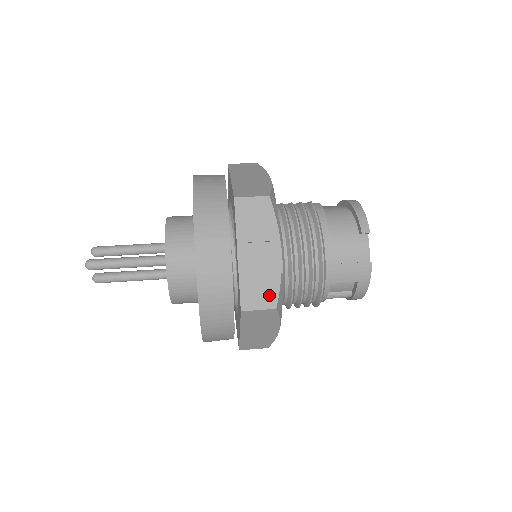
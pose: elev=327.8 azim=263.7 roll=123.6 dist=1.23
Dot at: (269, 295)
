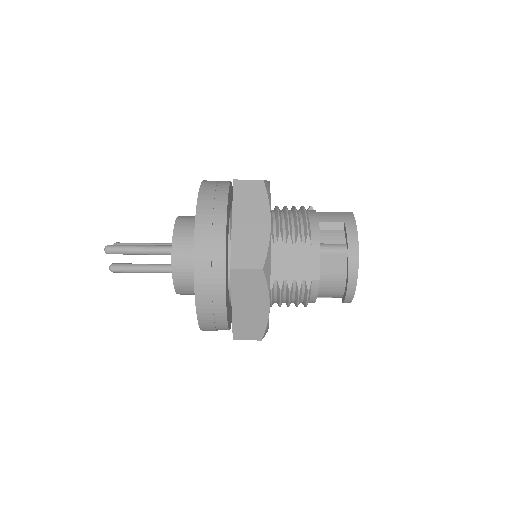
Dot at: occluded
